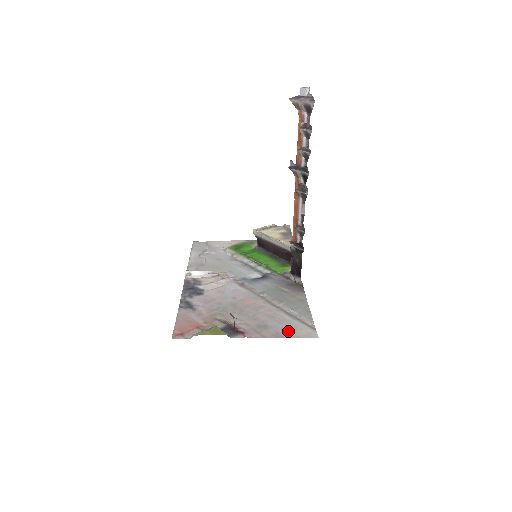
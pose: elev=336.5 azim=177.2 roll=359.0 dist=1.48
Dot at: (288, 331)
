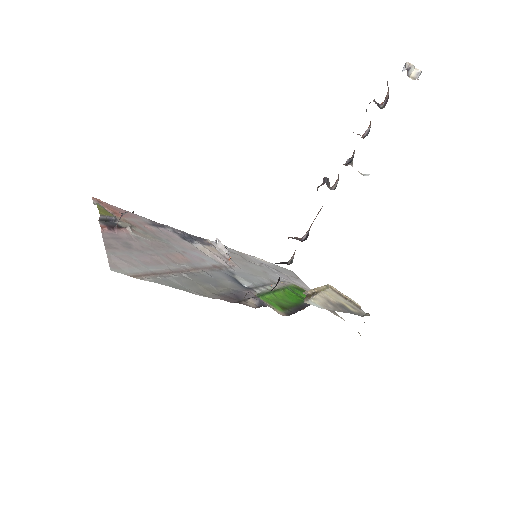
Dot at: (121, 256)
